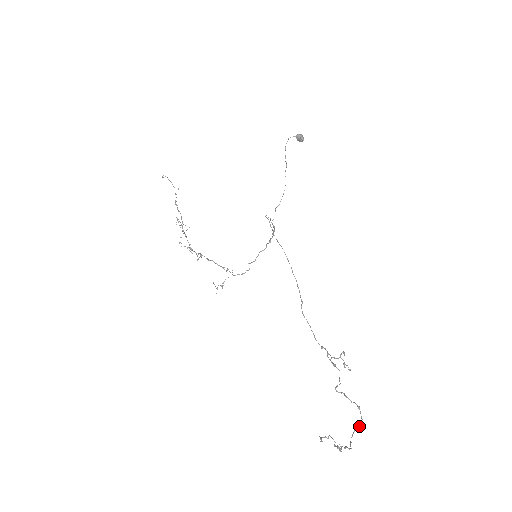
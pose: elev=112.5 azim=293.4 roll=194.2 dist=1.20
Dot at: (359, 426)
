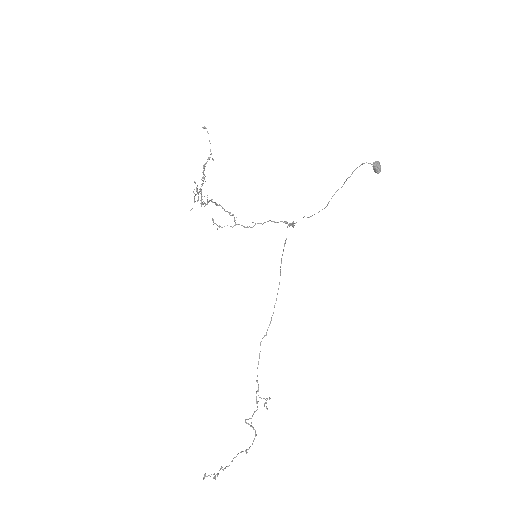
Dot at: (246, 451)
